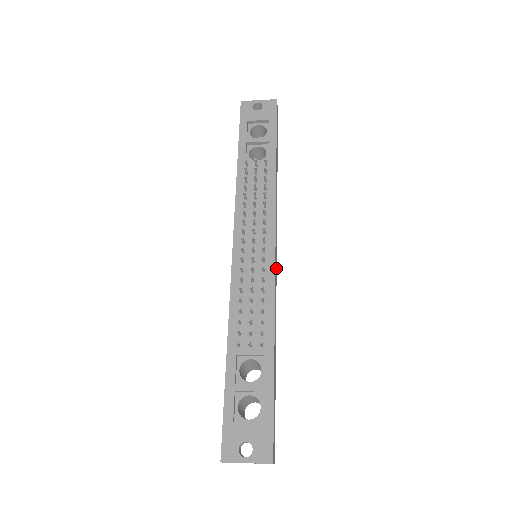
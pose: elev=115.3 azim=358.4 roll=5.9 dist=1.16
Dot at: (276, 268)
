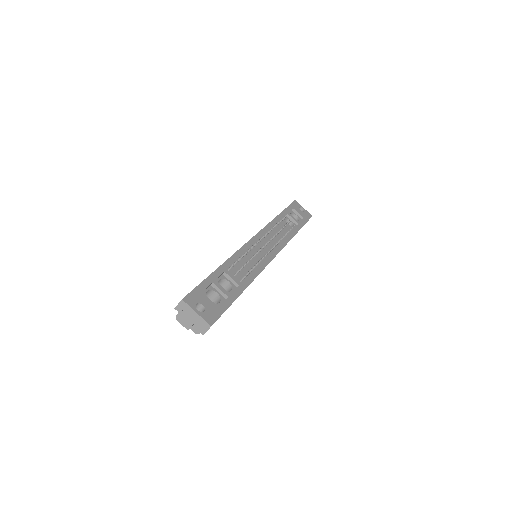
Dot at: occluded
